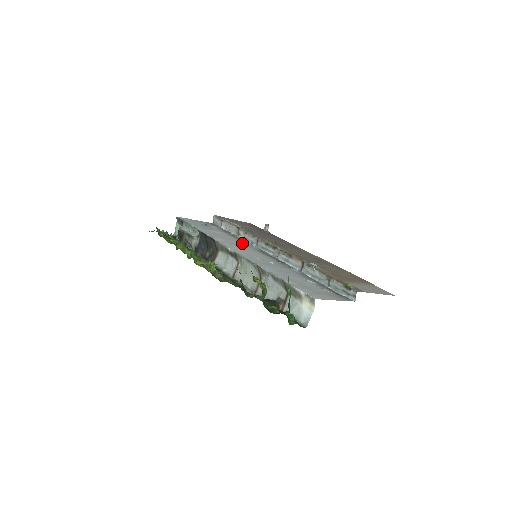
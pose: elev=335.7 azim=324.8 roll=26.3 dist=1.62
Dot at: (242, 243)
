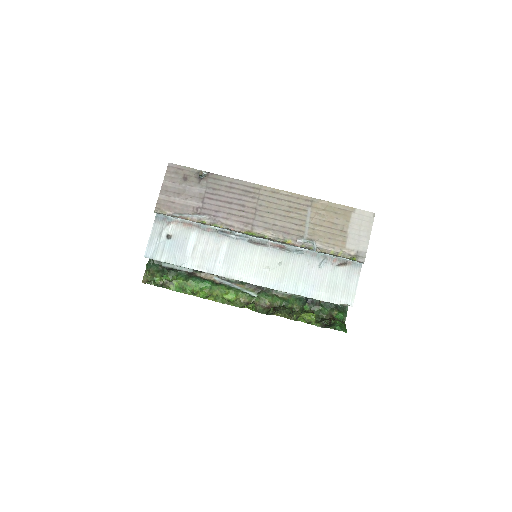
Dot at: (227, 243)
